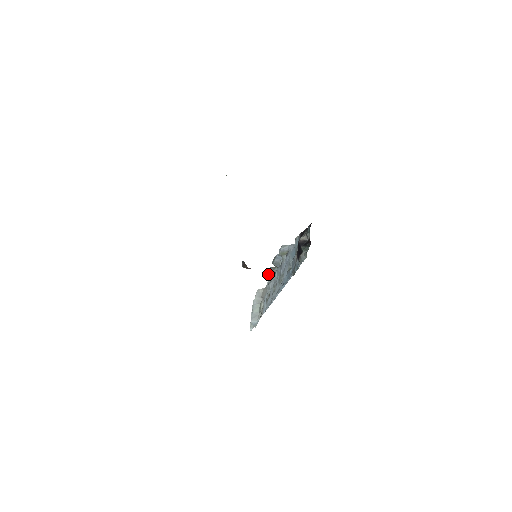
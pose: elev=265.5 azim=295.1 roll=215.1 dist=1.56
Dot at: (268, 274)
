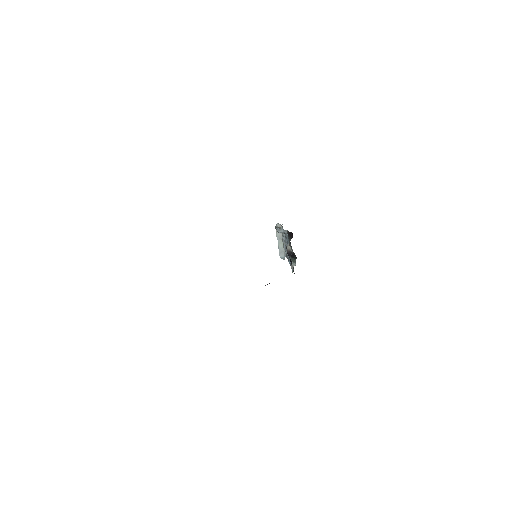
Dot at: occluded
